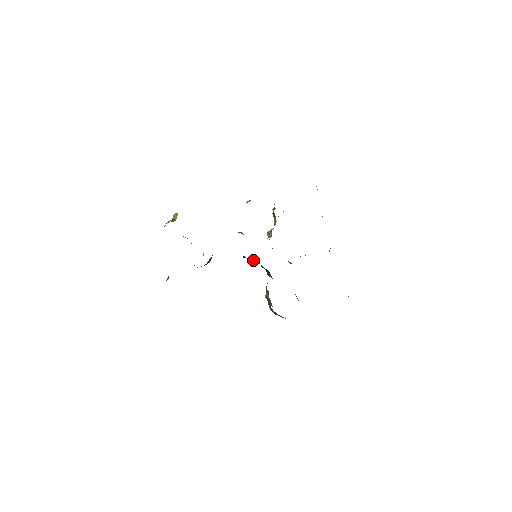
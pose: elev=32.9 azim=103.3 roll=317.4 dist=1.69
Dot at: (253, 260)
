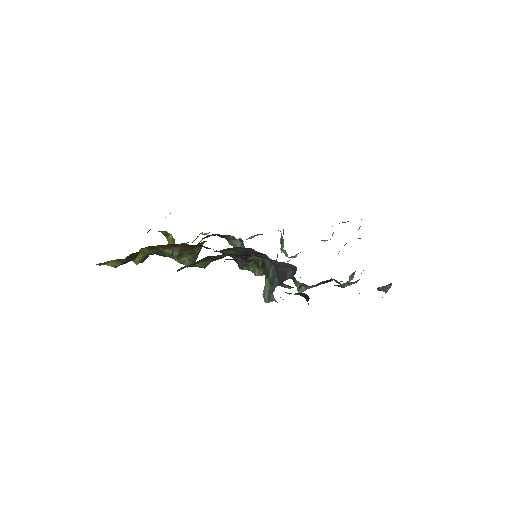
Dot at: (251, 264)
